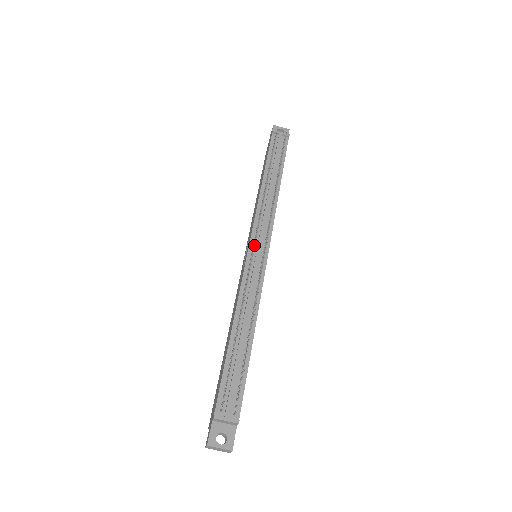
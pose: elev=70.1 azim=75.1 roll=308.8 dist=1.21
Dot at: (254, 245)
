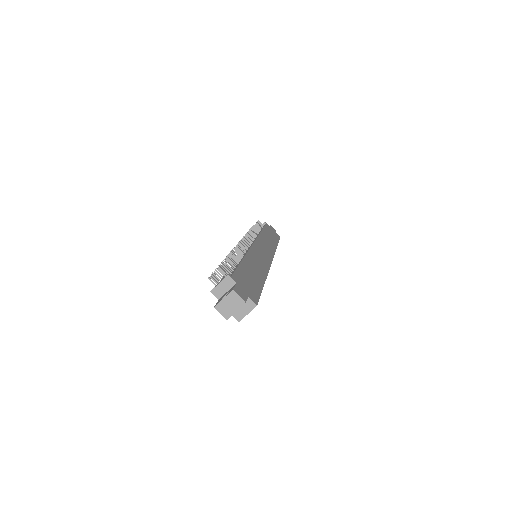
Dot at: occluded
